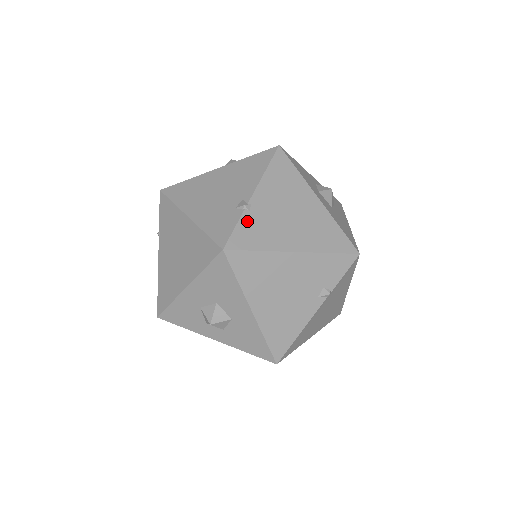
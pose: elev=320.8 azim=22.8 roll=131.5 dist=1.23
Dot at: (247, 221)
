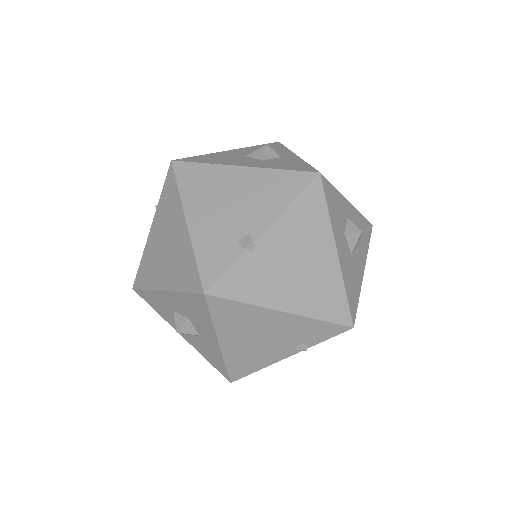
Dot at: (244, 265)
